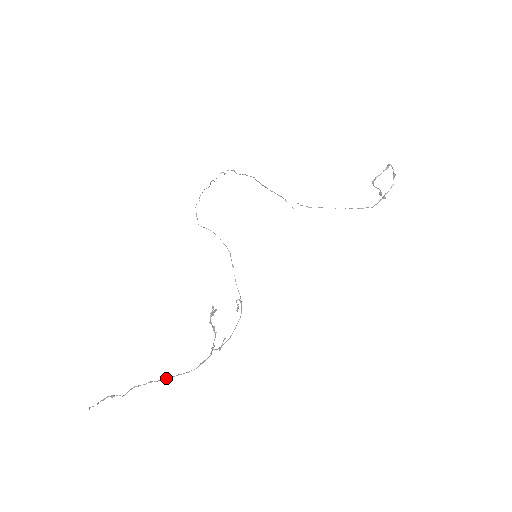
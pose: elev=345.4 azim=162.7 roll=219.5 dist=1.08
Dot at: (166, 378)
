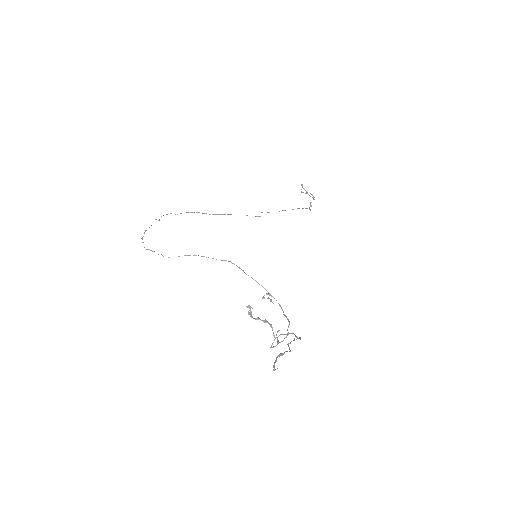
Dot at: occluded
